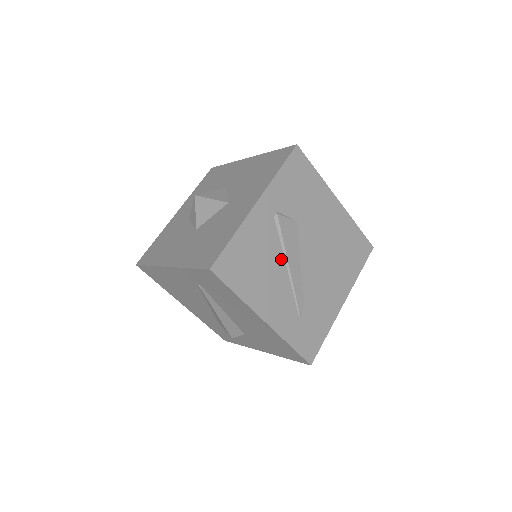
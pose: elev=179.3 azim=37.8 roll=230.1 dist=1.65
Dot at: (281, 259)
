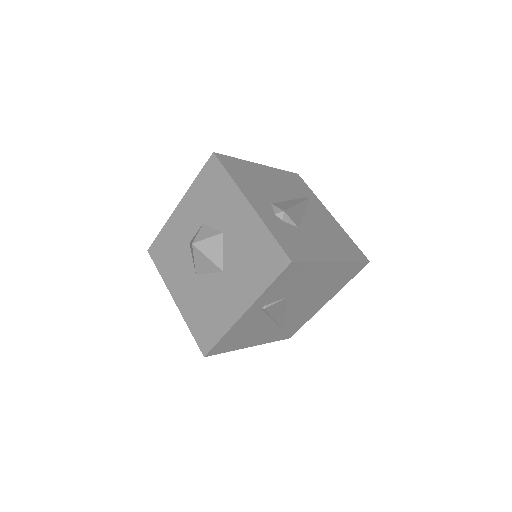
Dot at: (268, 320)
